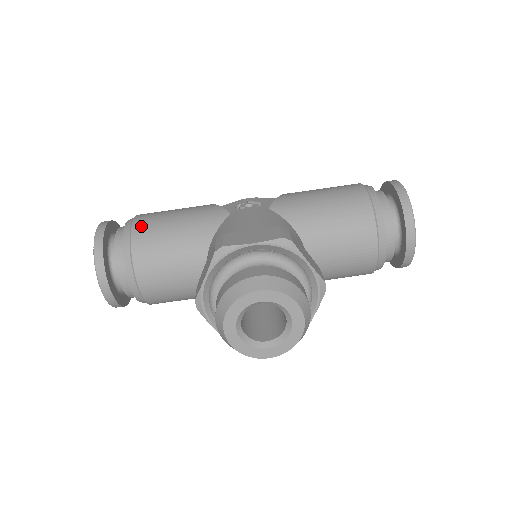
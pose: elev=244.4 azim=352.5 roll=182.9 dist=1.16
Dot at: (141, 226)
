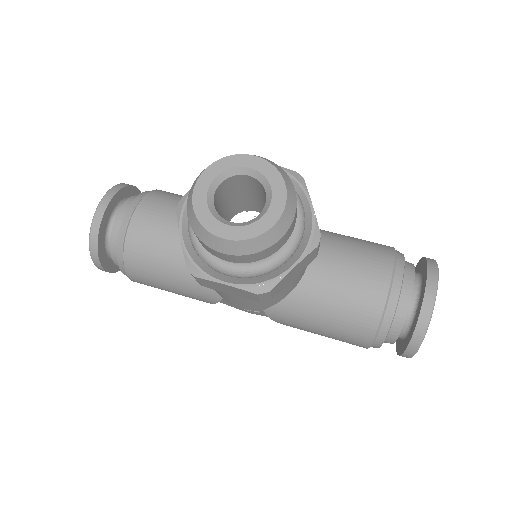
Dot at: occluded
